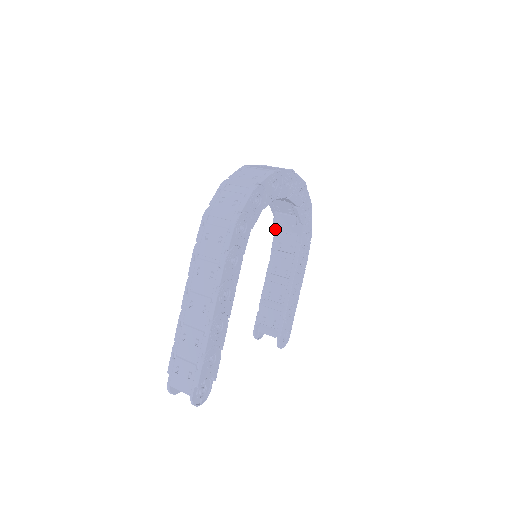
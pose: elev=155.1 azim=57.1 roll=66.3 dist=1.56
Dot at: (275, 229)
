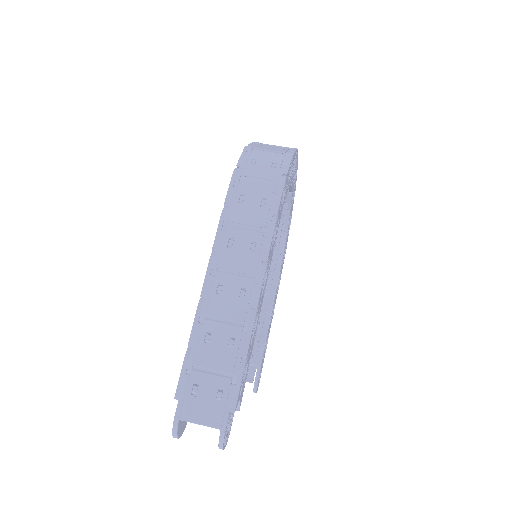
Dot at: occluded
